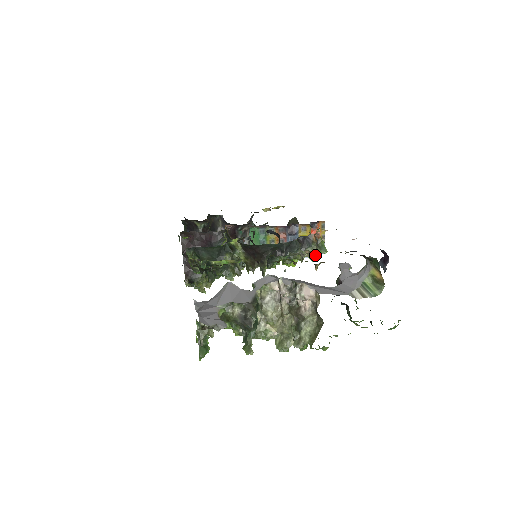
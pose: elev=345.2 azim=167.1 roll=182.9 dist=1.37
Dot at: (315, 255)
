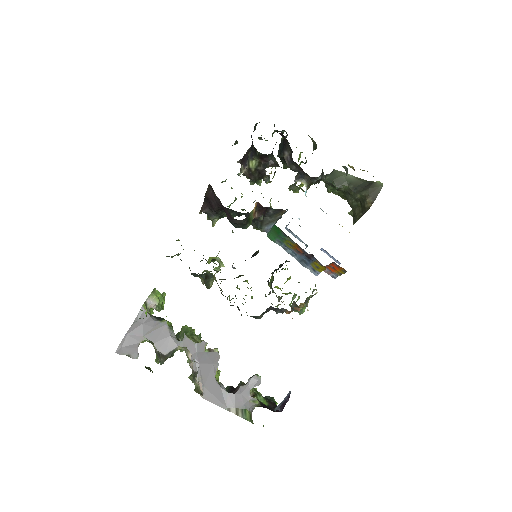
Dot at: occluded
